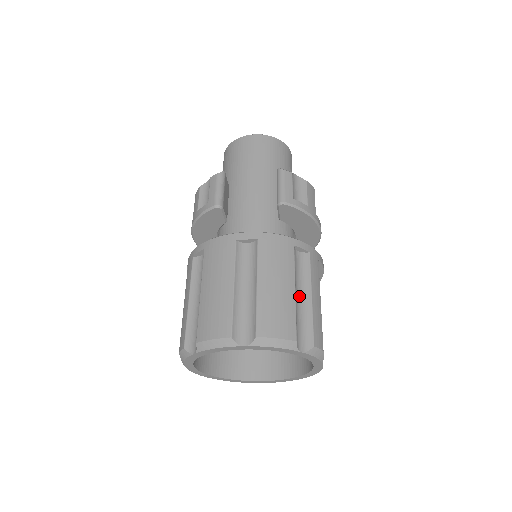
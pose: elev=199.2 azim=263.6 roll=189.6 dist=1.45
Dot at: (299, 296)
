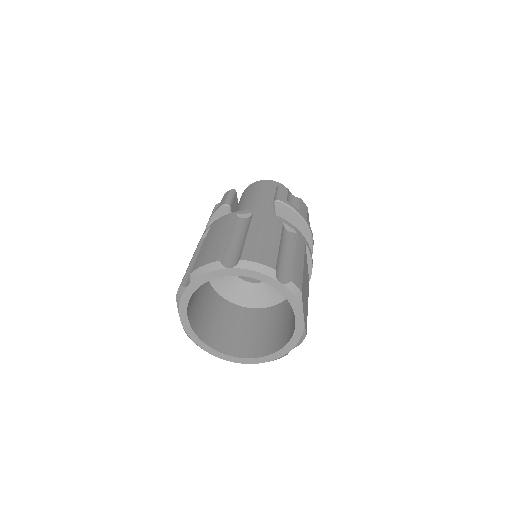
Dot at: (283, 253)
